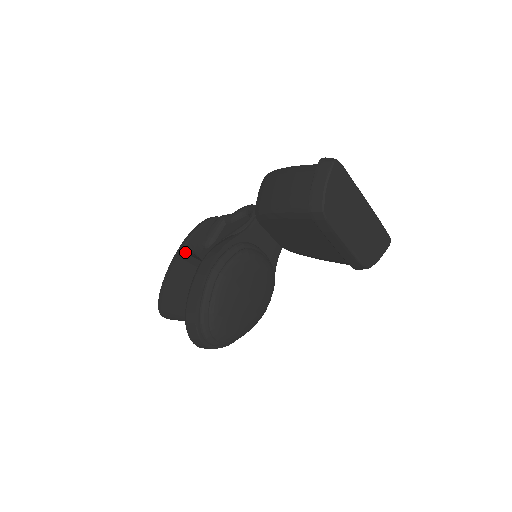
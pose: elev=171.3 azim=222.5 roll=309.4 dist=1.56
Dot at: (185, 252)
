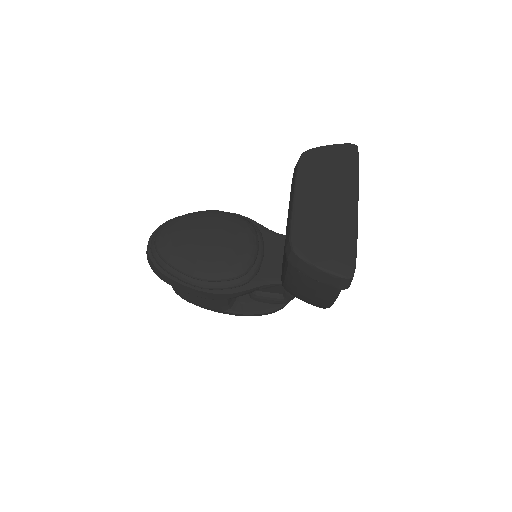
Dot at: occluded
